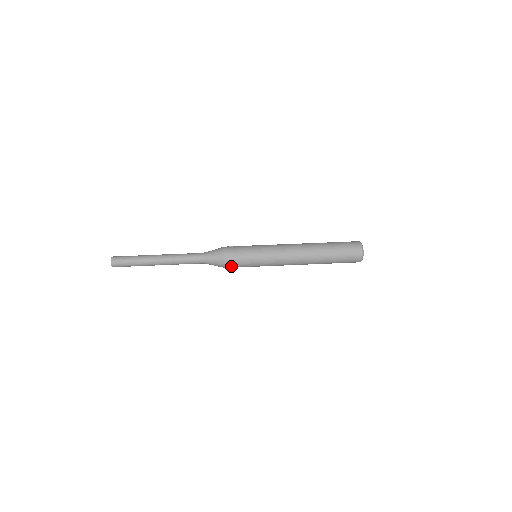
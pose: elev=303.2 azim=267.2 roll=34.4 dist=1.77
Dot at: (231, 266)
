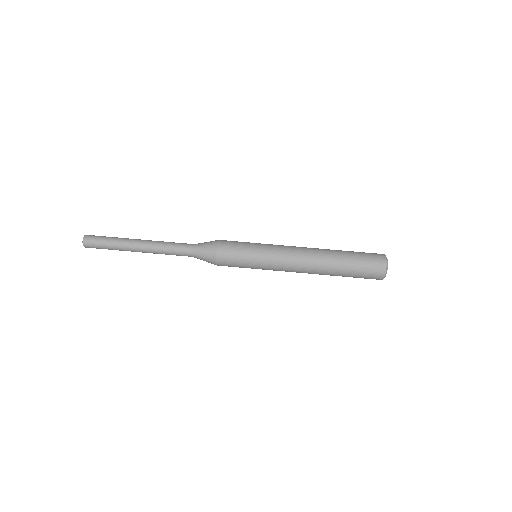
Dot at: occluded
